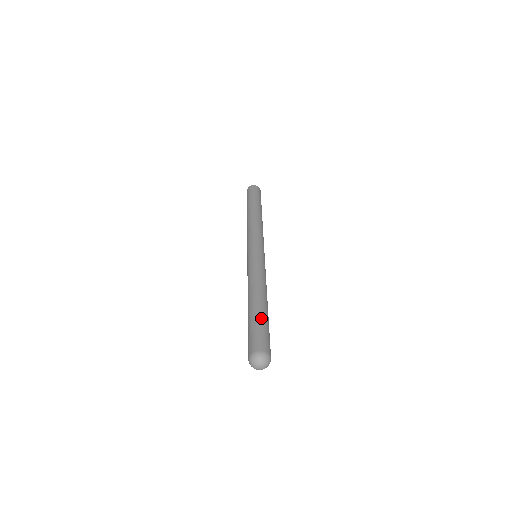
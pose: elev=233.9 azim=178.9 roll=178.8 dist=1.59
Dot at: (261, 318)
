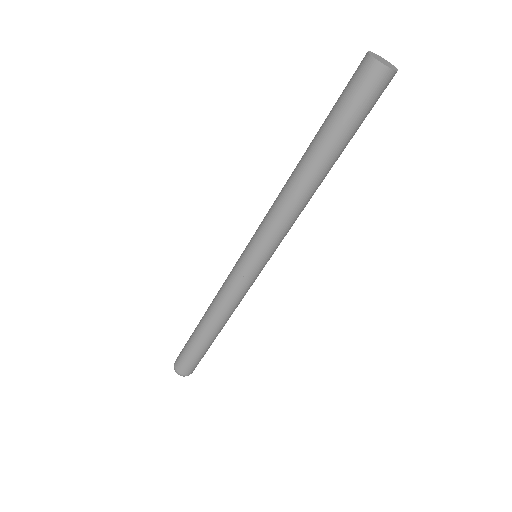
Dot at: (191, 344)
